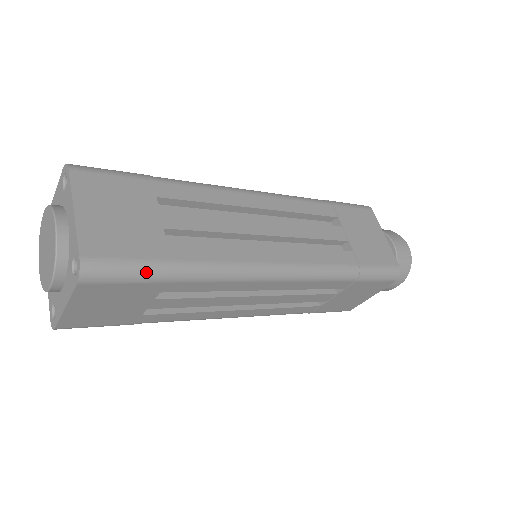
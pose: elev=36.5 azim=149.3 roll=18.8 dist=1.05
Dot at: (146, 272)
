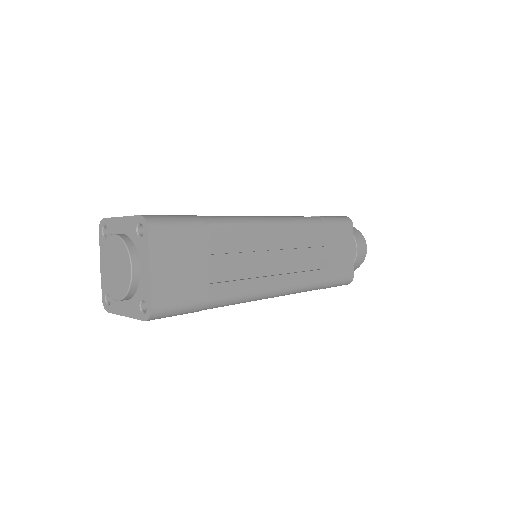
Dot at: (186, 219)
